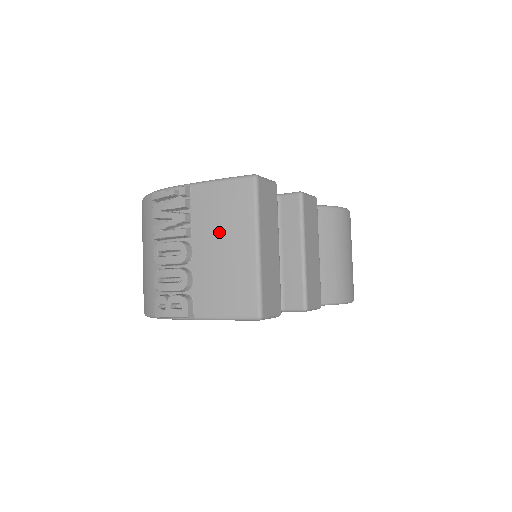
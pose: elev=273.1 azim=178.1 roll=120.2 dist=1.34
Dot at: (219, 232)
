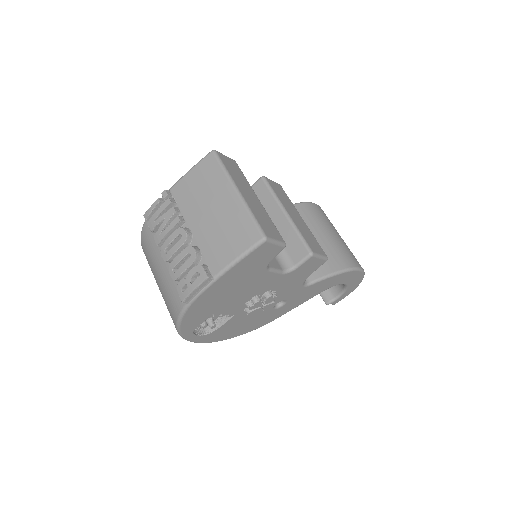
Dot at: (204, 203)
